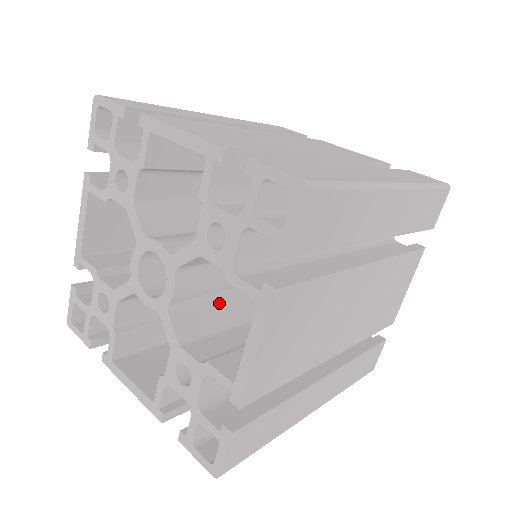
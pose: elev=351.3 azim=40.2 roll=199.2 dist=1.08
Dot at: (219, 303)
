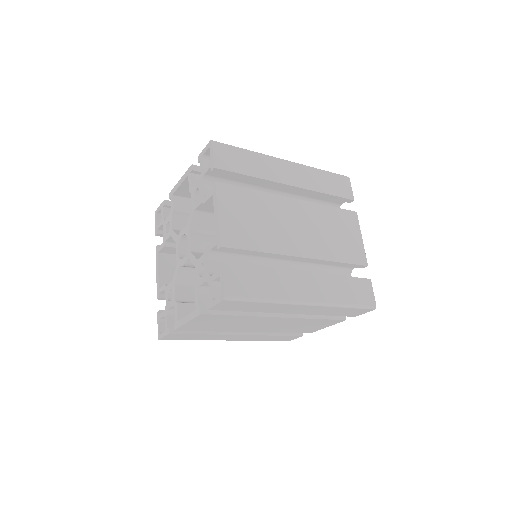
Dot at: occluded
